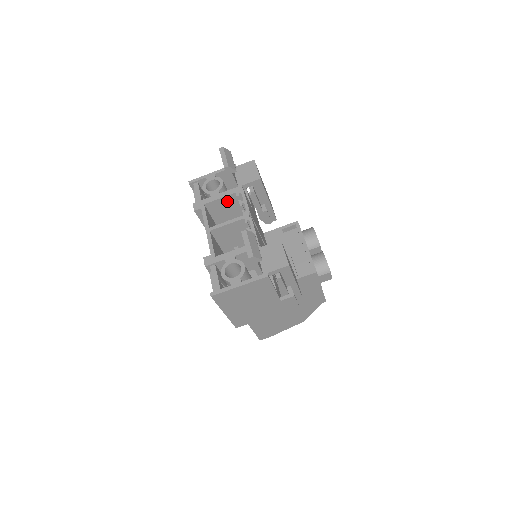
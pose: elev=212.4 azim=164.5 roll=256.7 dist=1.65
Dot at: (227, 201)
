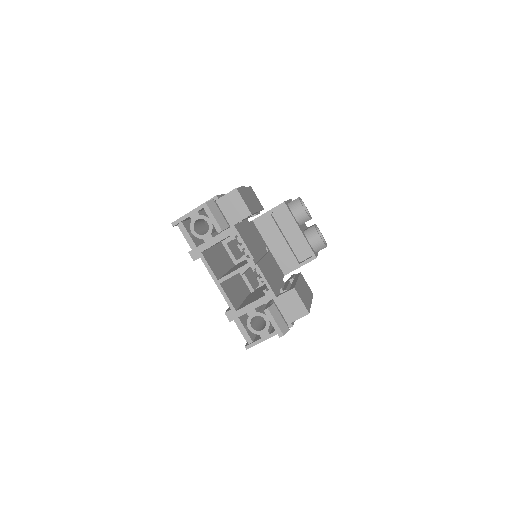
Dot at: occluded
